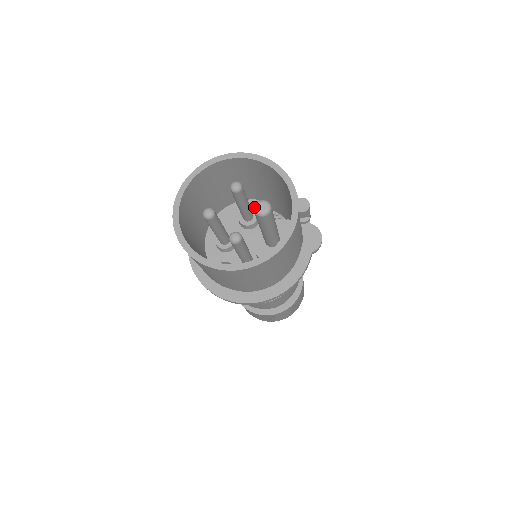
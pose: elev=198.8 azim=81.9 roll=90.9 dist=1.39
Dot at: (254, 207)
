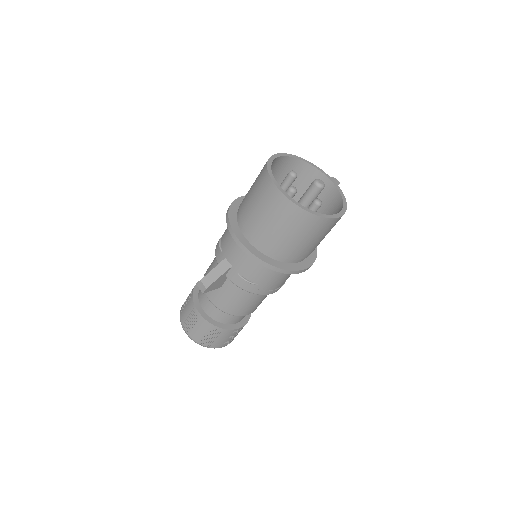
Dot at: (317, 183)
